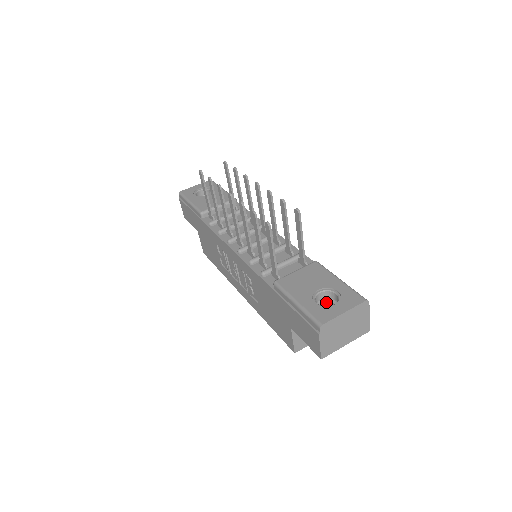
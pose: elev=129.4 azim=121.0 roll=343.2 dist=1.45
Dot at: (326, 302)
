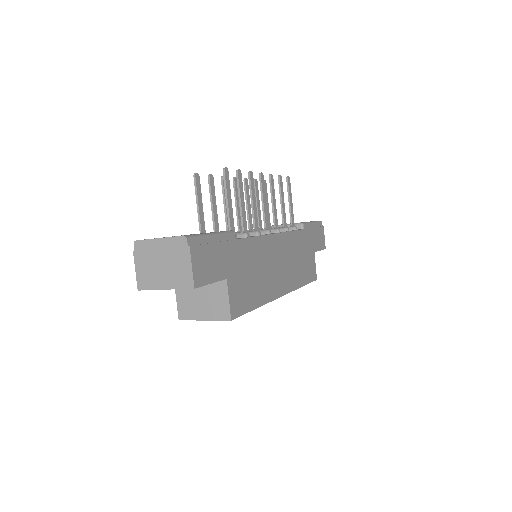
Dot at: occluded
